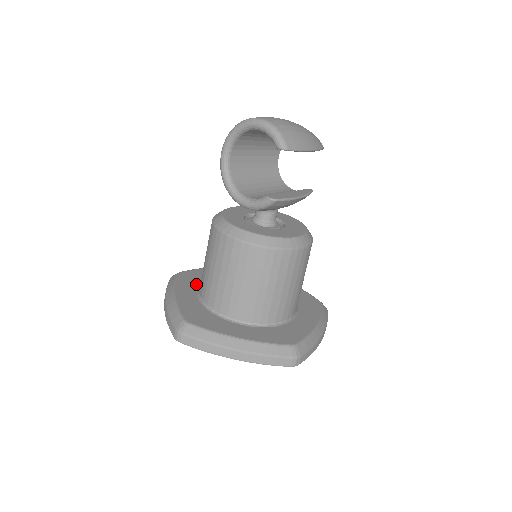
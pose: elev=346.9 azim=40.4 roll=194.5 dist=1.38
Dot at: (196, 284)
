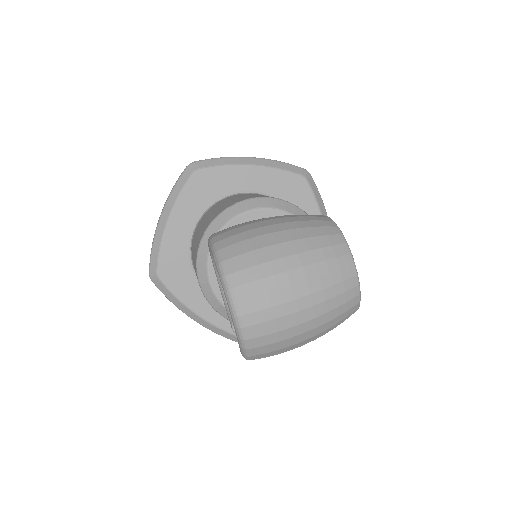
Dot at: (203, 205)
